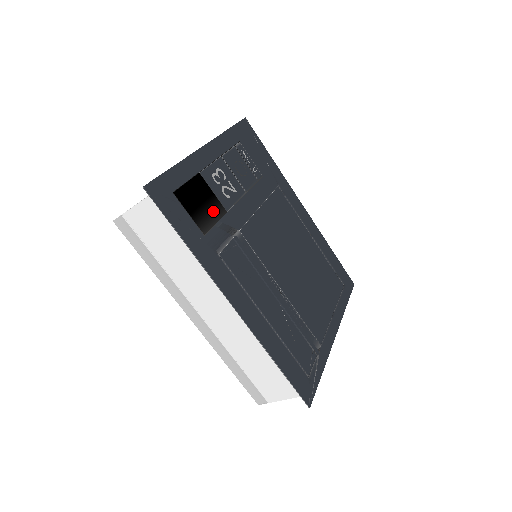
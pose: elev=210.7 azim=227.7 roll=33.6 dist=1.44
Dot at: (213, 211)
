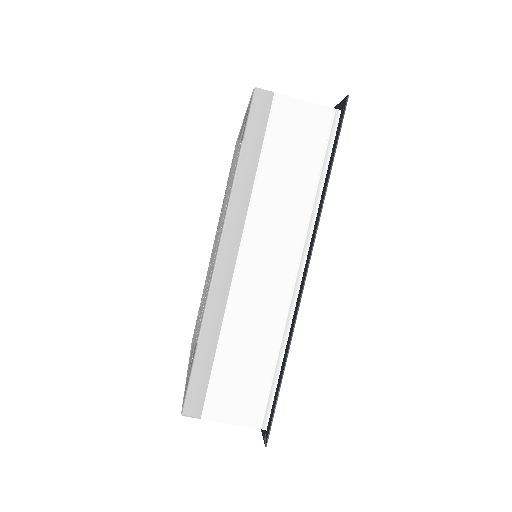
Dot at: occluded
